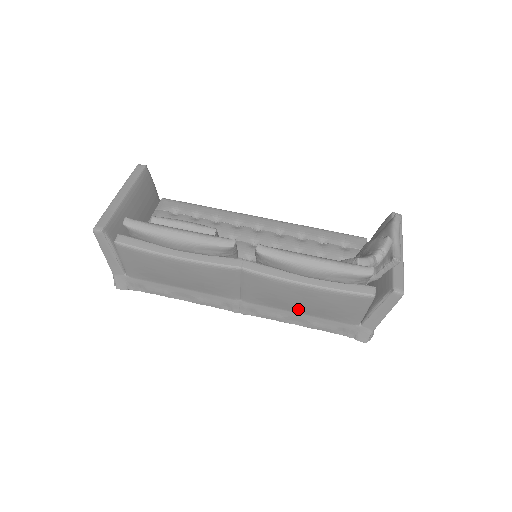
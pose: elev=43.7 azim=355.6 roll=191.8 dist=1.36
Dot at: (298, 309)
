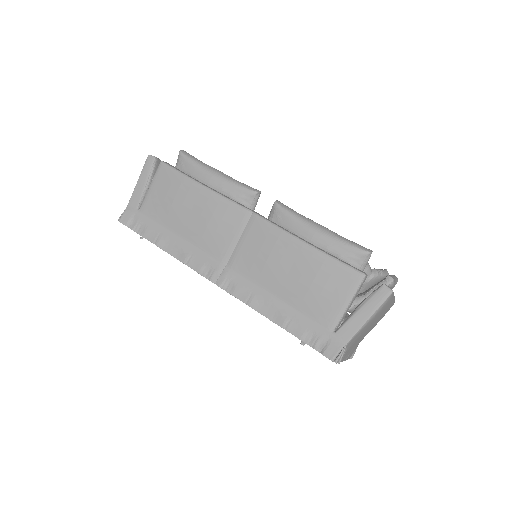
Dot at: (279, 288)
